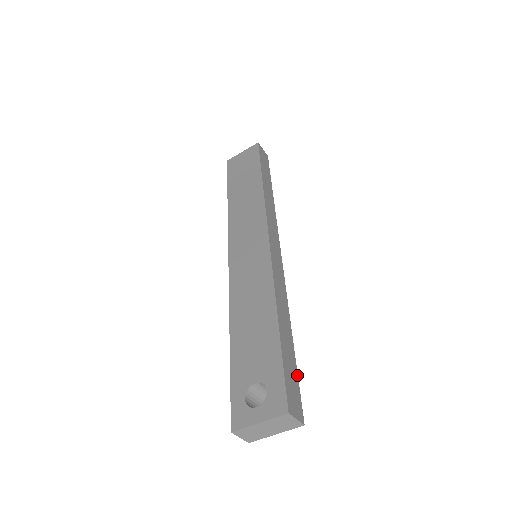
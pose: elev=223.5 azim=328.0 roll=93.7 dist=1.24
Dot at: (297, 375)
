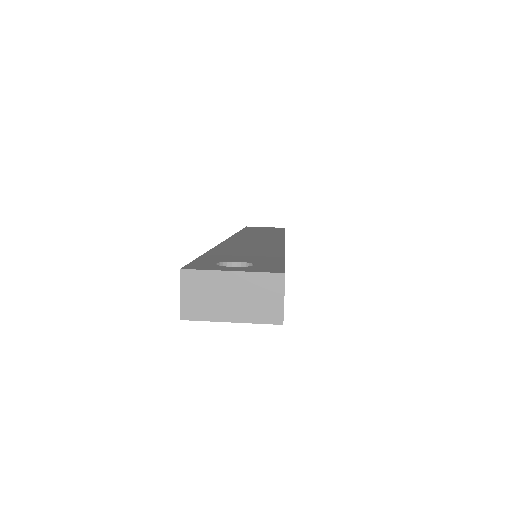
Dot at: occluded
